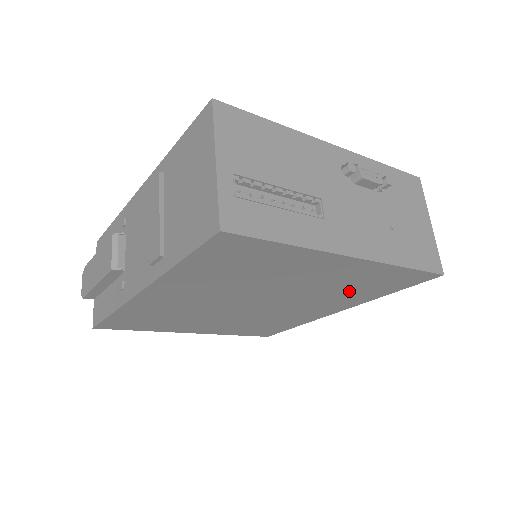
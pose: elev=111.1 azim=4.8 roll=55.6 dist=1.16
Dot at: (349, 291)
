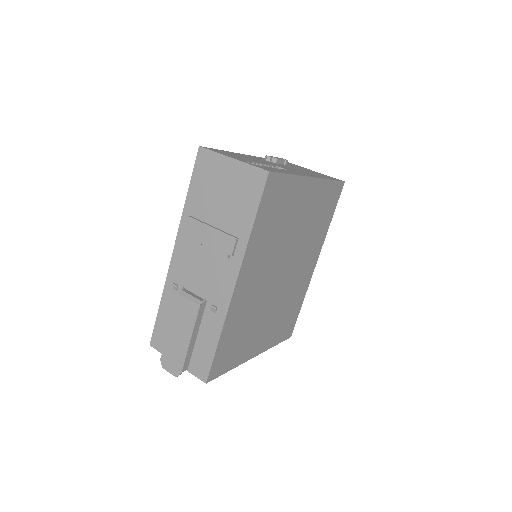
Dot at: (317, 225)
